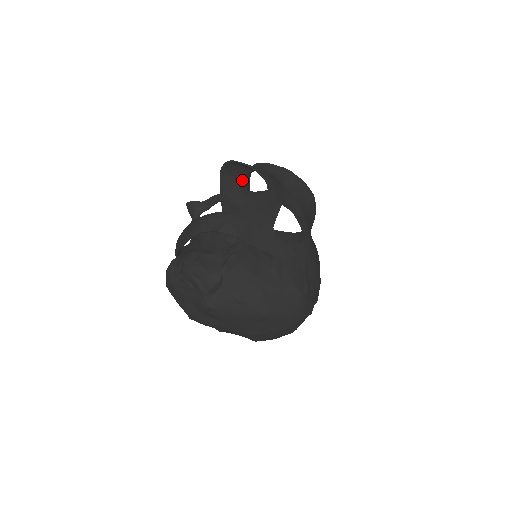
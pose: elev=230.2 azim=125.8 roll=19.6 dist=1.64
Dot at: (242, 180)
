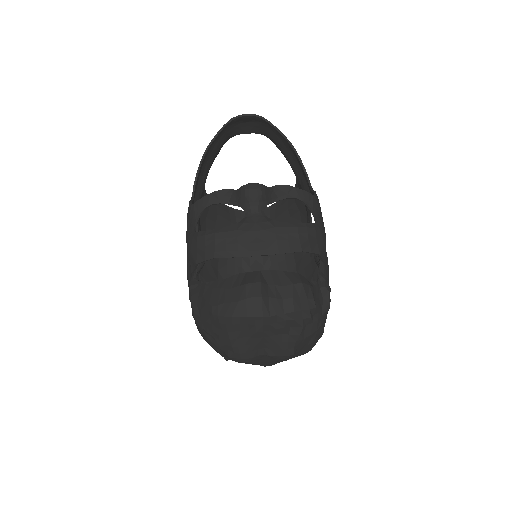
Dot at: (234, 135)
